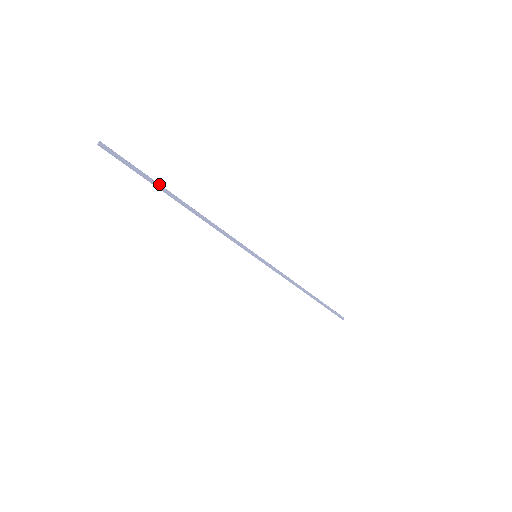
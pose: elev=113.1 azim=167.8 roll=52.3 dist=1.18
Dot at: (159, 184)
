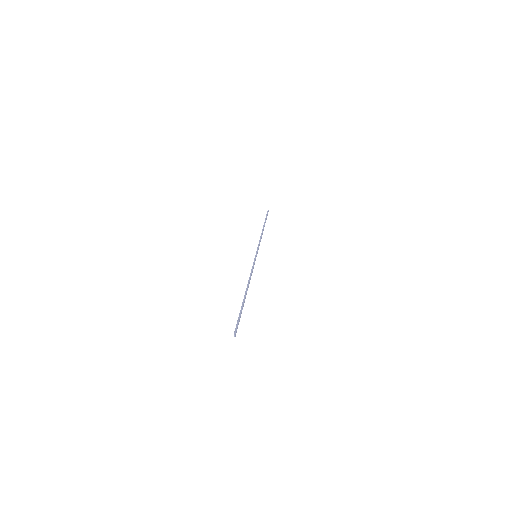
Dot at: (243, 305)
